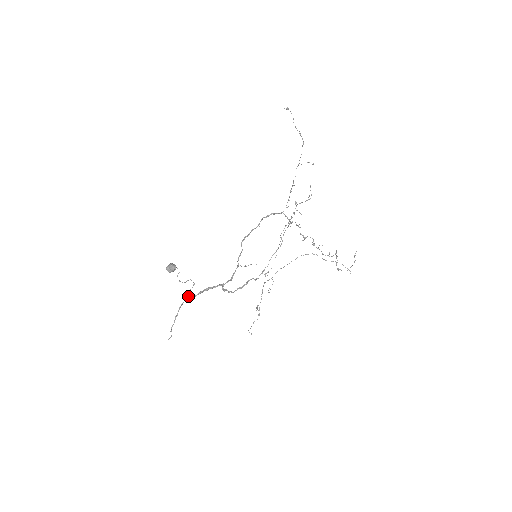
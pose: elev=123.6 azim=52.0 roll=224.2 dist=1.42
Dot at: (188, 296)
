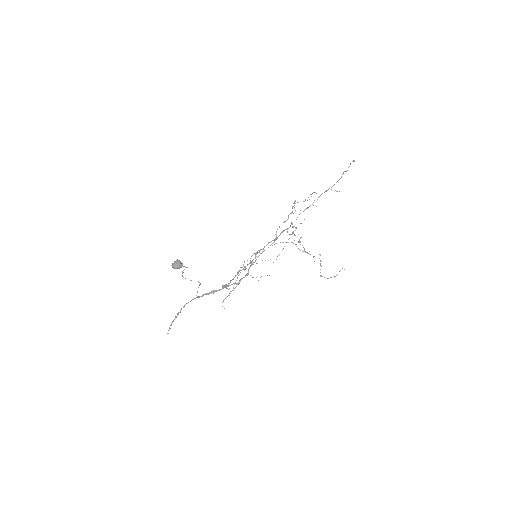
Dot at: occluded
